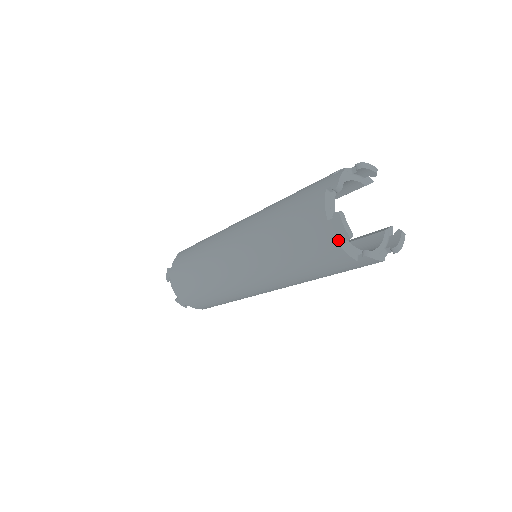
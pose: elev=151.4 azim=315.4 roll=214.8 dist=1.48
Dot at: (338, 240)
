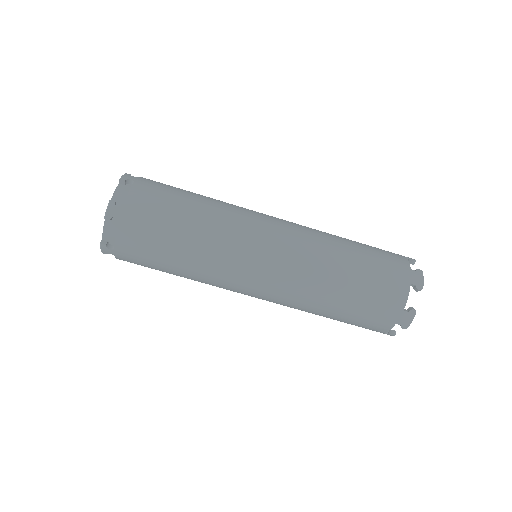
Dot at: (395, 323)
